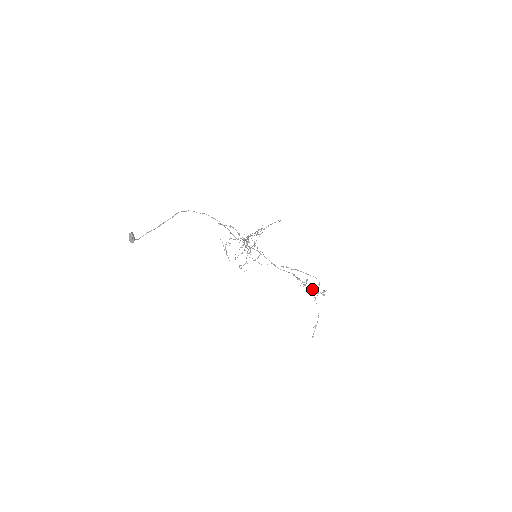
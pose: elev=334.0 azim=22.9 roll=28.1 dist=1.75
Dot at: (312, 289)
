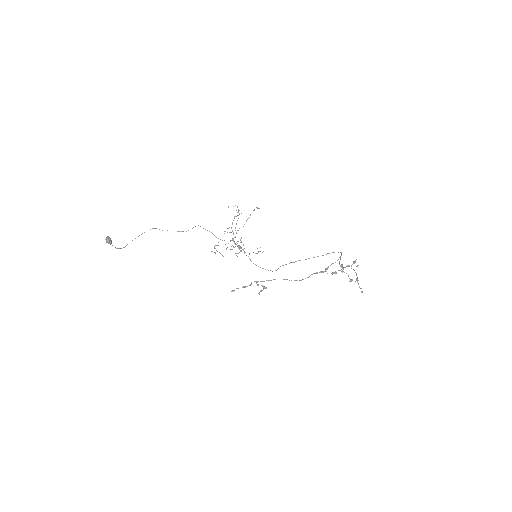
Dot at: occluded
